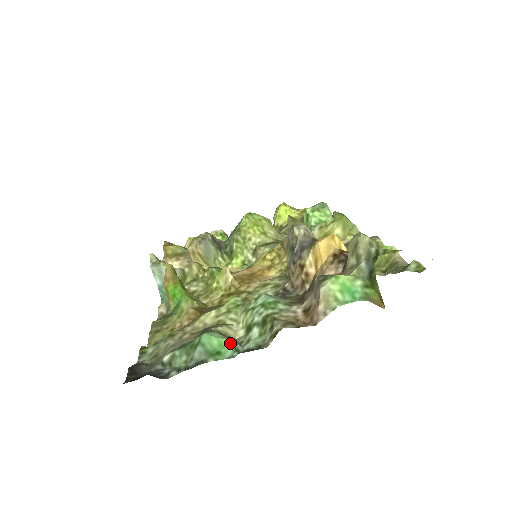
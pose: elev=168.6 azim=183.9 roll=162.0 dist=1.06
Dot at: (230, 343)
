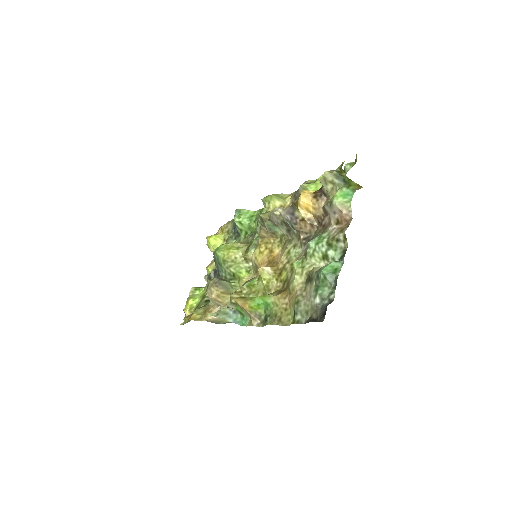
Dot at: (333, 263)
